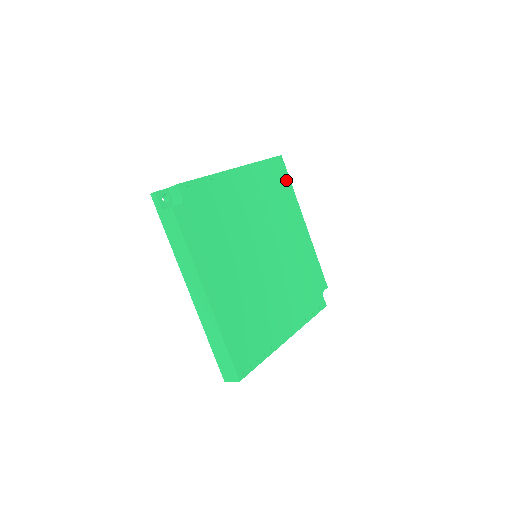
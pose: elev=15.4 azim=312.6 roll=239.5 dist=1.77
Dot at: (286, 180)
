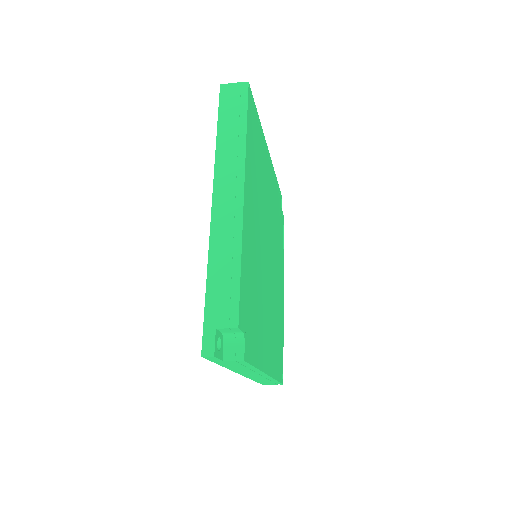
Dot at: (256, 118)
